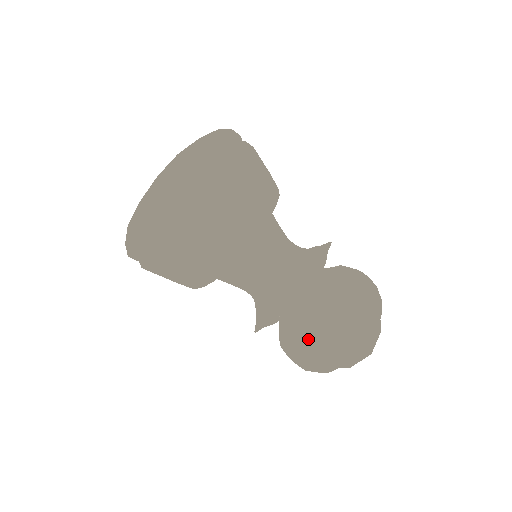
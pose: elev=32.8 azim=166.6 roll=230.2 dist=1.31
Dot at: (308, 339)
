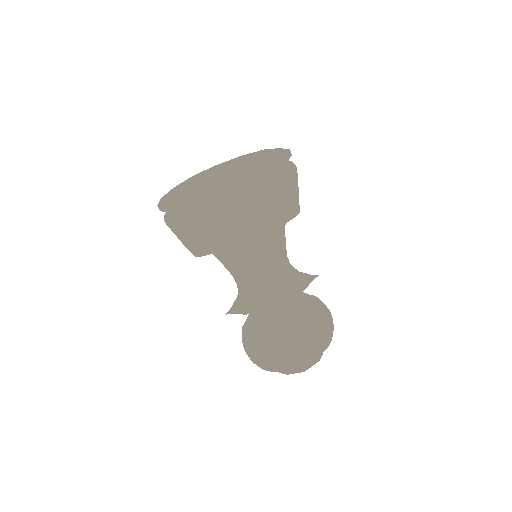
Dot at: occluded
